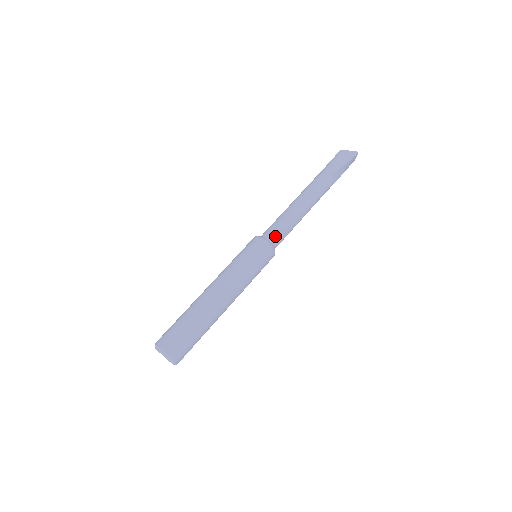
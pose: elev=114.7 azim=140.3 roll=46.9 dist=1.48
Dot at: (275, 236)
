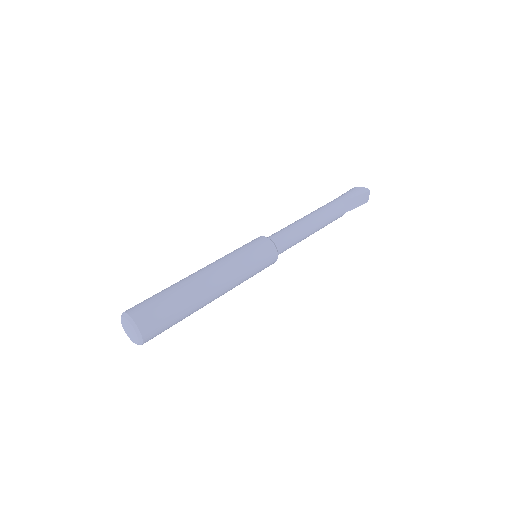
Dot at: (278, 238)
